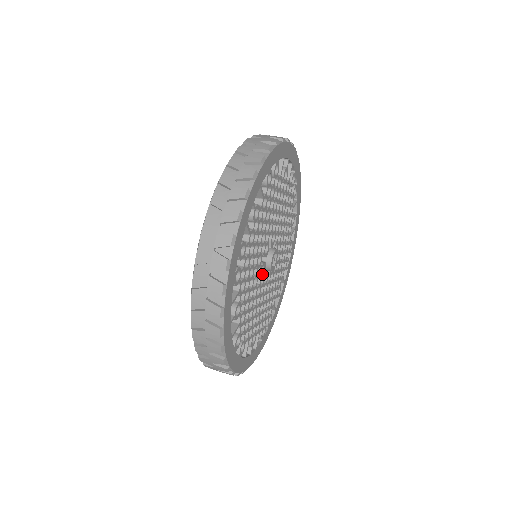
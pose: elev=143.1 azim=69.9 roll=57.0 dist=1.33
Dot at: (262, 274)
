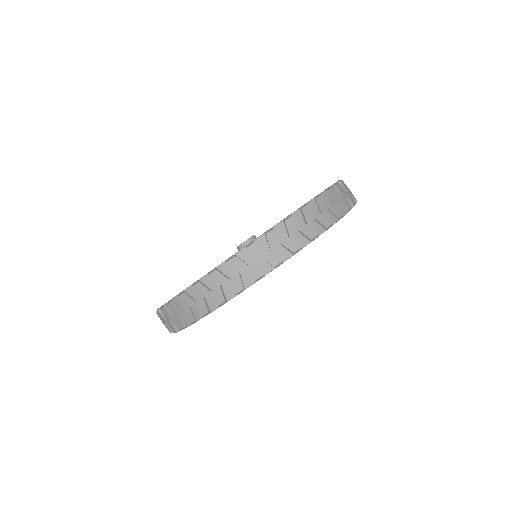
Dot at: occluded
